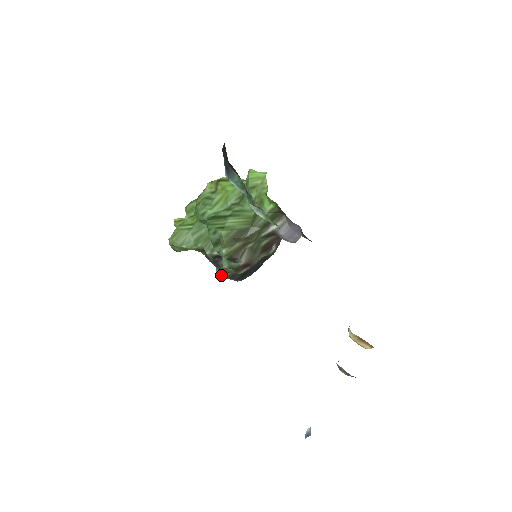
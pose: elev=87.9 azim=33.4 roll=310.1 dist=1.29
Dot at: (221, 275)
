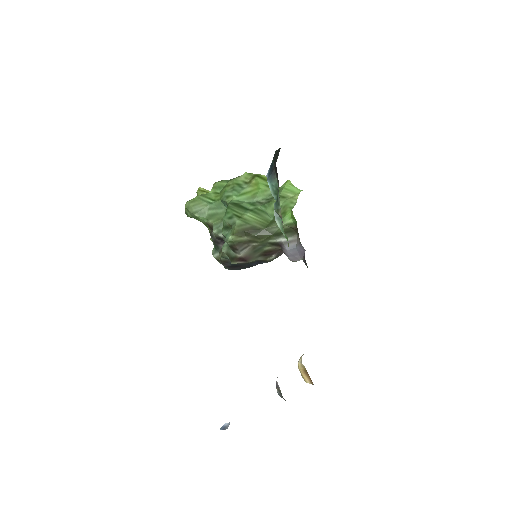
Dot at: (215, 256)
